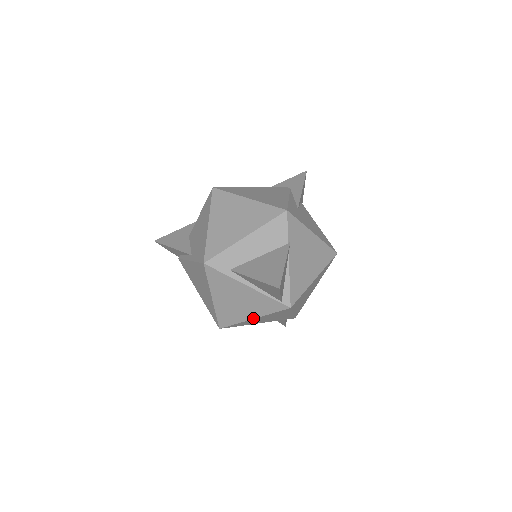
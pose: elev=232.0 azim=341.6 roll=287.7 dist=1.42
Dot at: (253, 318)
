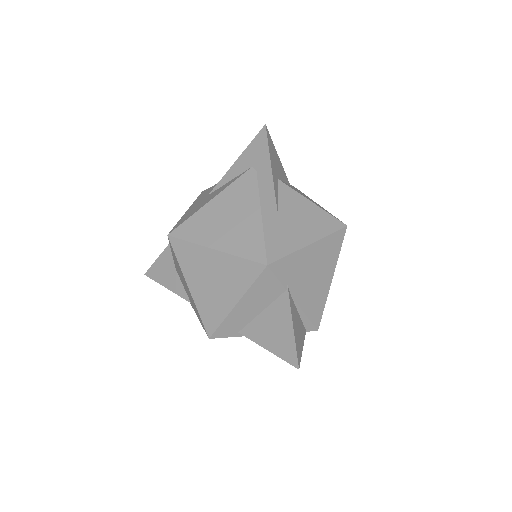
Dot at: occluded
